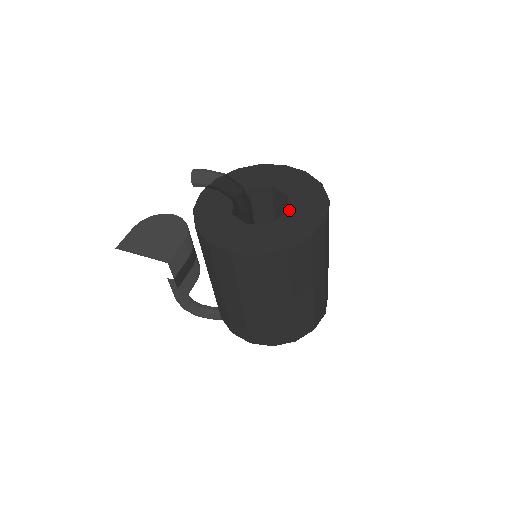
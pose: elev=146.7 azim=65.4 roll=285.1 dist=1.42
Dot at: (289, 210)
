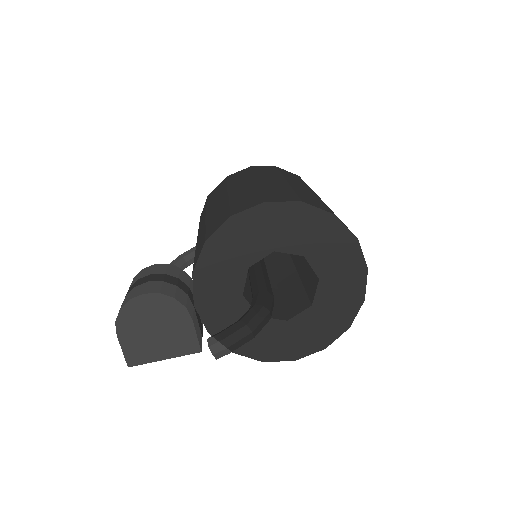
Dot at: (320, 279)
